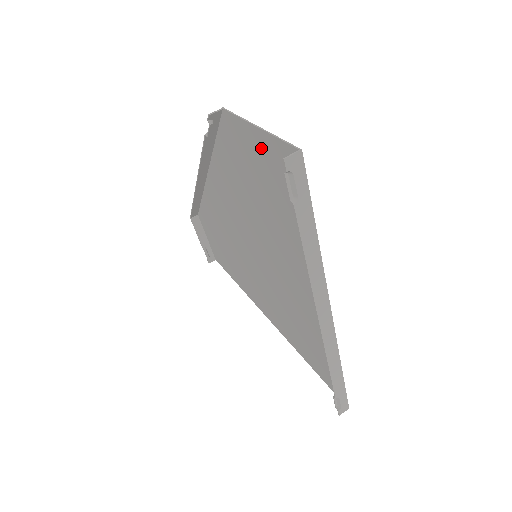
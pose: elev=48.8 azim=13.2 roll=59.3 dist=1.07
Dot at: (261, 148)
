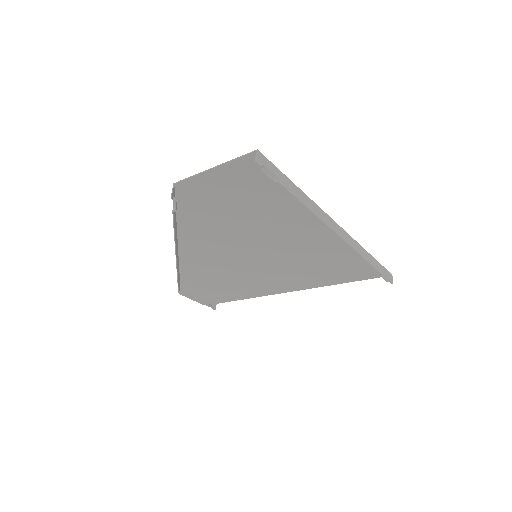
Dot at: (223, 178)
